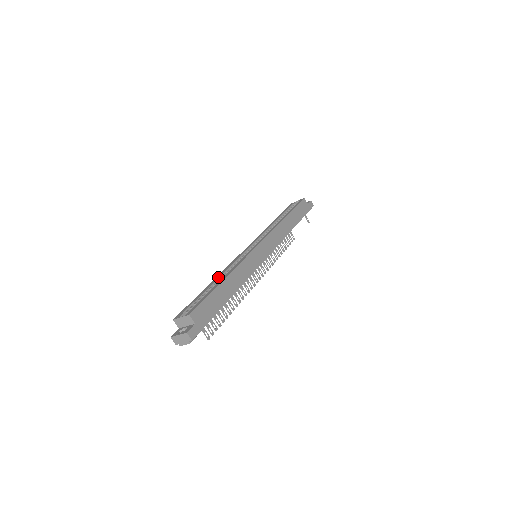
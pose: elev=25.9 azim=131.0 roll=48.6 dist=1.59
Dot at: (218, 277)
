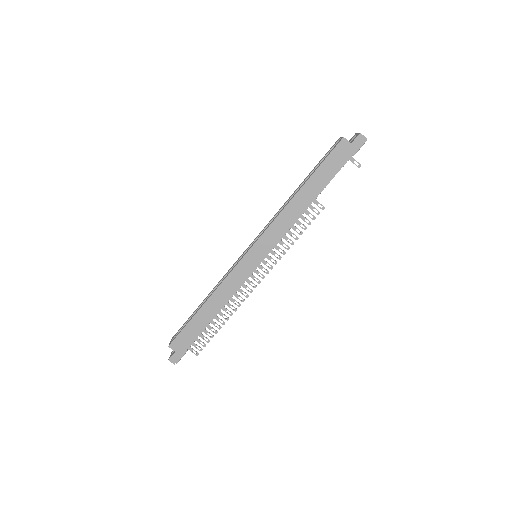
Dot at: (210, 292)
